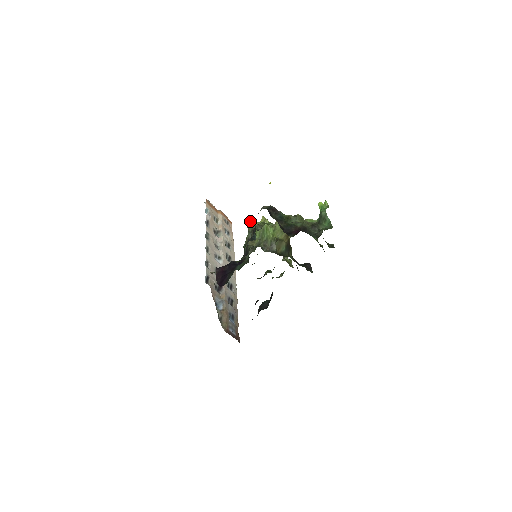
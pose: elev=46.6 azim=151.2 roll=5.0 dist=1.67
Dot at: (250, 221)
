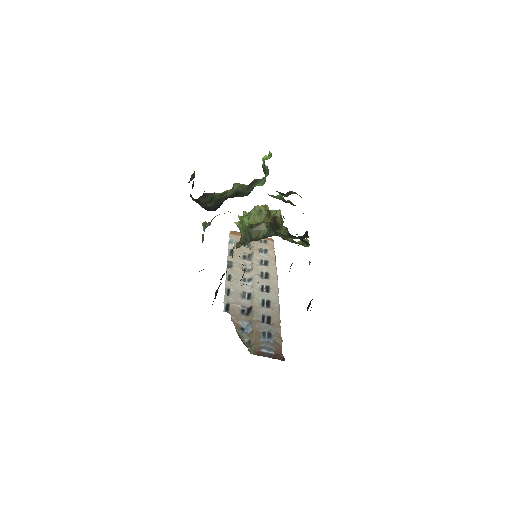
Dot at: (203, 222)
